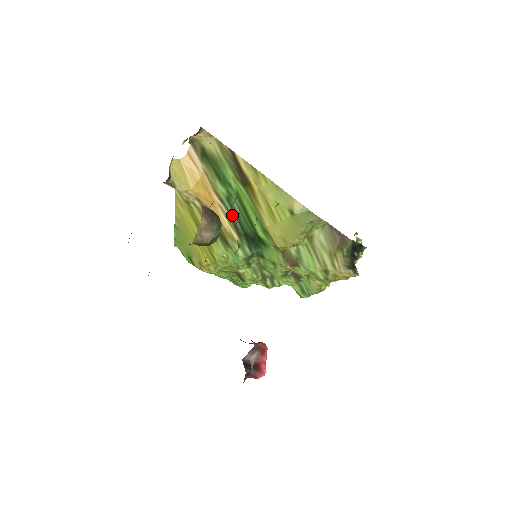
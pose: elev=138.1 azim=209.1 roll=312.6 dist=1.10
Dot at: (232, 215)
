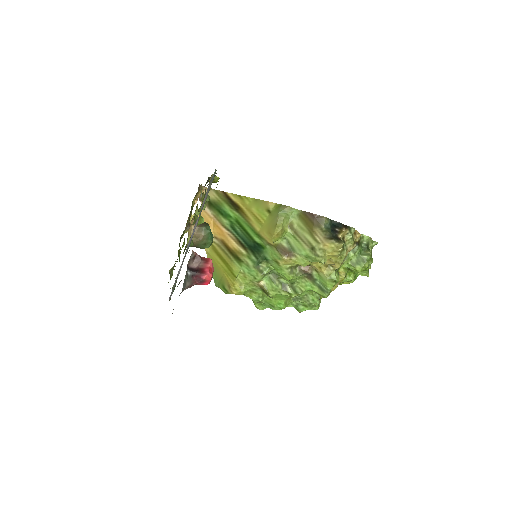
Dot at: (237, 237)
